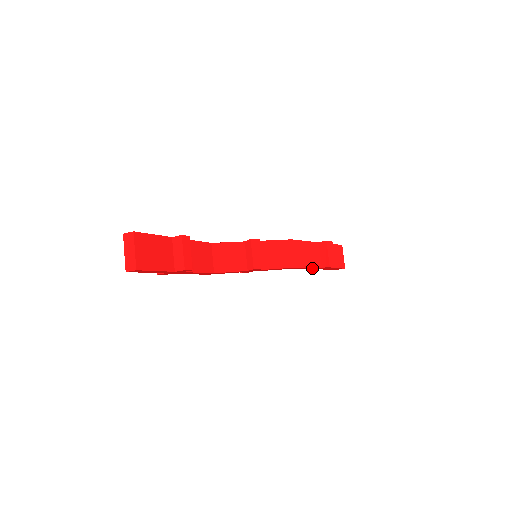
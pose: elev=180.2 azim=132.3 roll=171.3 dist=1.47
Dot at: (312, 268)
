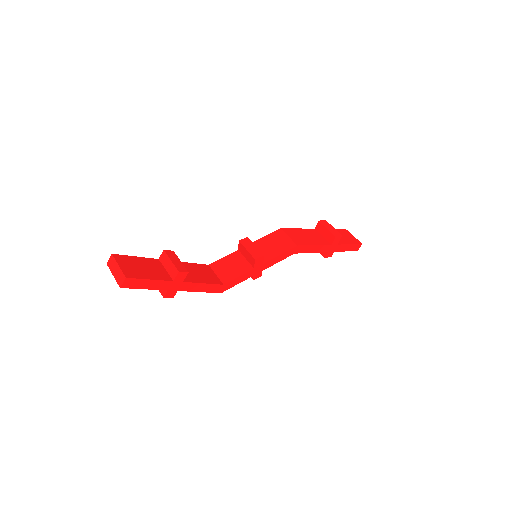
Dot at: (321, 248)
